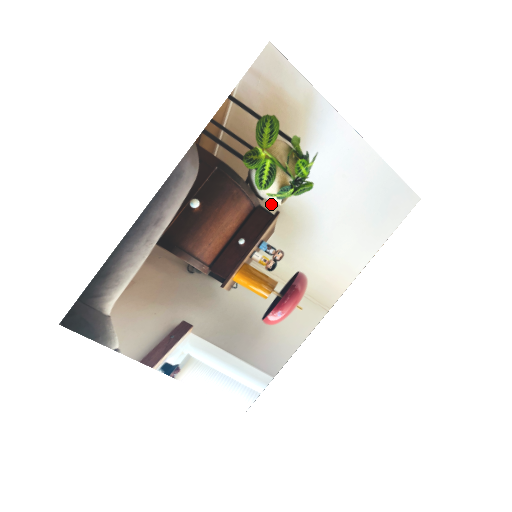
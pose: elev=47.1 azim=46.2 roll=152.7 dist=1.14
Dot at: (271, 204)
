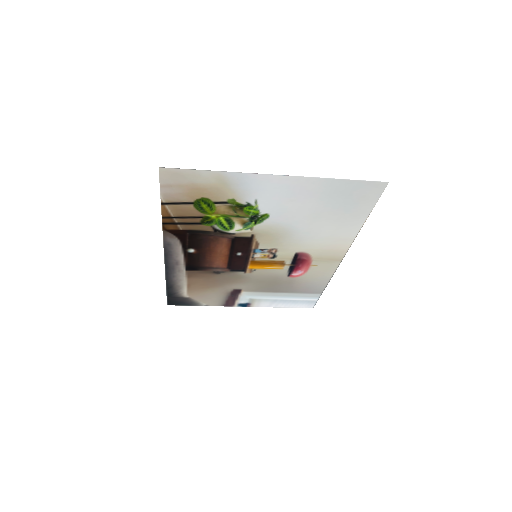
Dot at: (244, 233)
